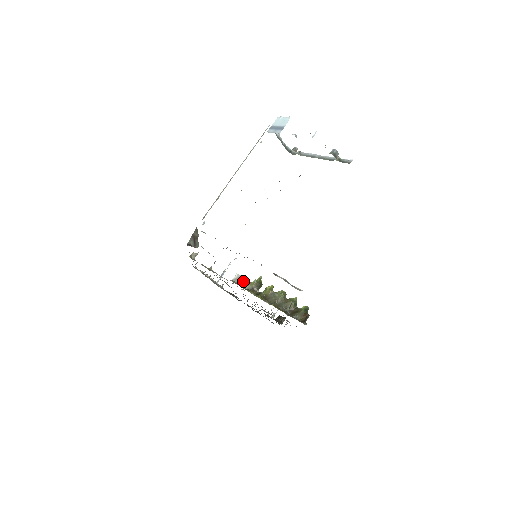
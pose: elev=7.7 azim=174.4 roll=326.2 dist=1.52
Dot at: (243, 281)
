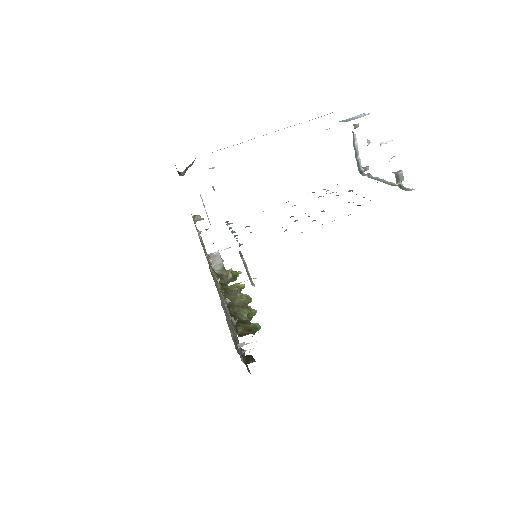
Dot at: (218, 261)
